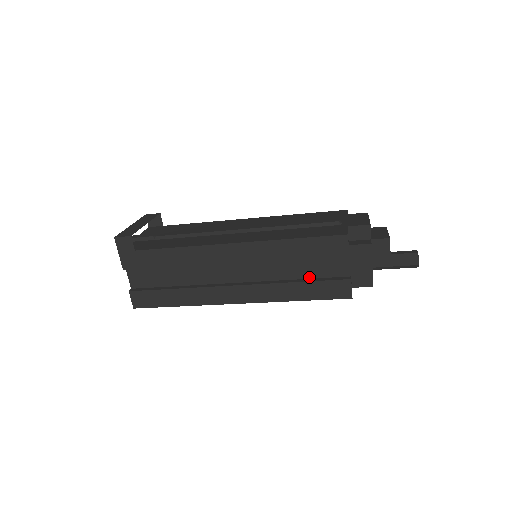
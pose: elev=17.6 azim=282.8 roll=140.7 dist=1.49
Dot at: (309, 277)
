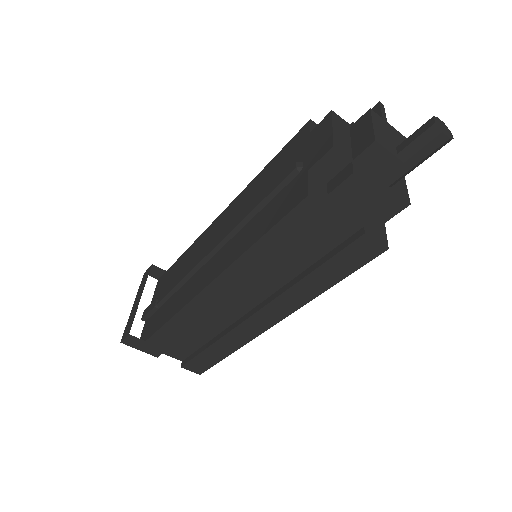
Dot at: (317, 258)
